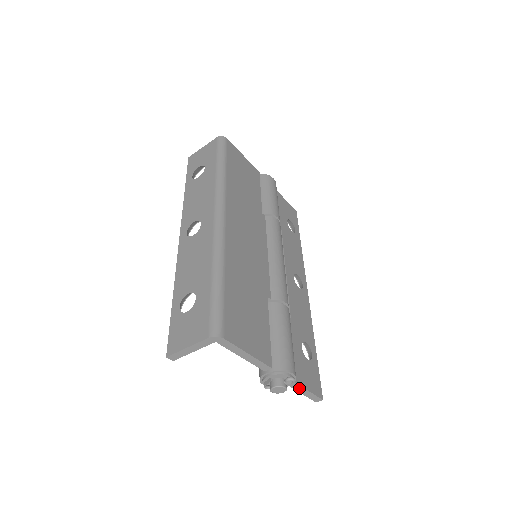
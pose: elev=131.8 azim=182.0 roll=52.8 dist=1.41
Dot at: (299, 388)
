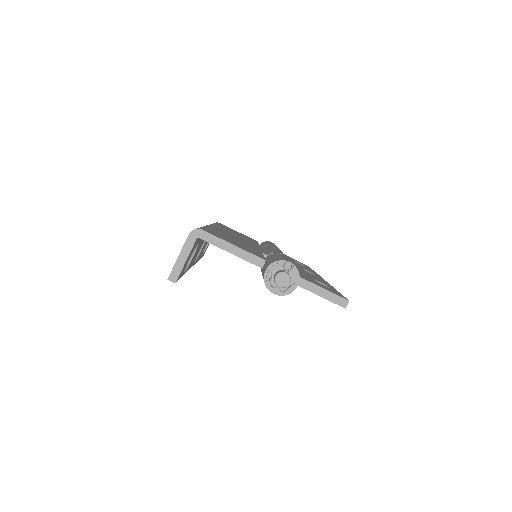
Dot at: (311, 287)
